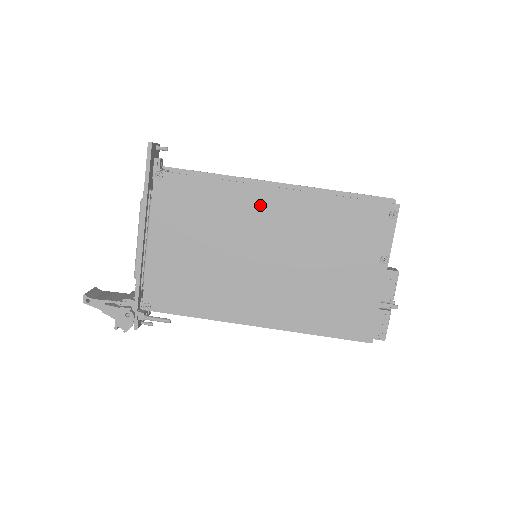
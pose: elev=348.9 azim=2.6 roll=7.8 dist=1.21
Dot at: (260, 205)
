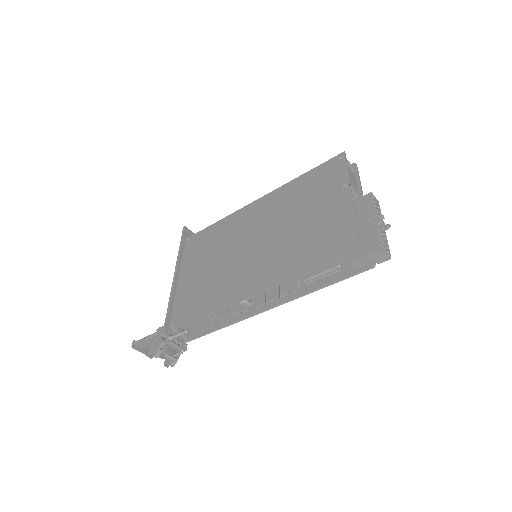
Dot at: (247, 216)
